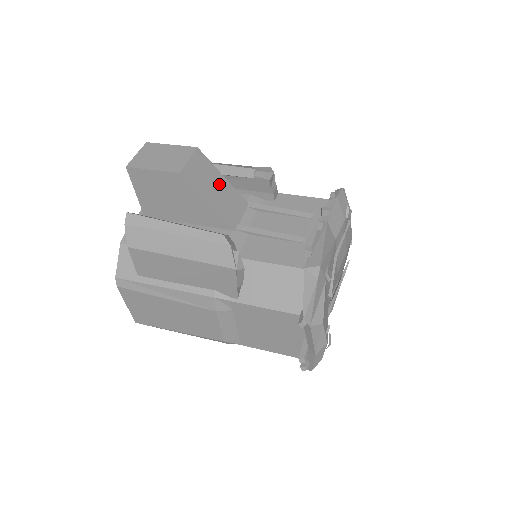
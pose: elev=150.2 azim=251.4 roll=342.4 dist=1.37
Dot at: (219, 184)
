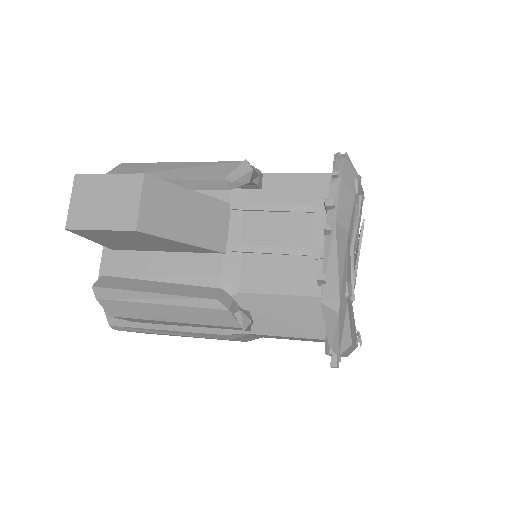
Dot at: (188, 206)
